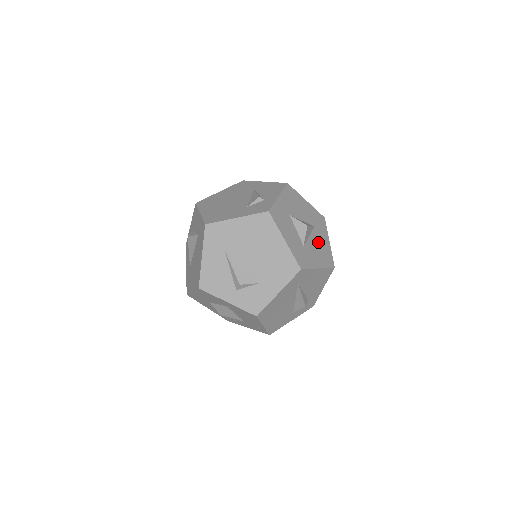
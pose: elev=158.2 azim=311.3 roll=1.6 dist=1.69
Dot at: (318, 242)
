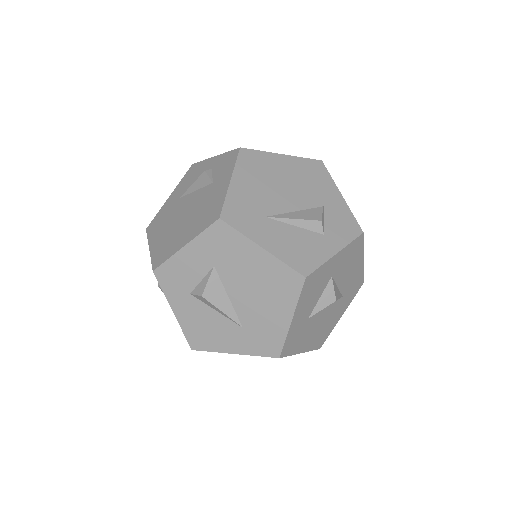
Dot at: occluded
